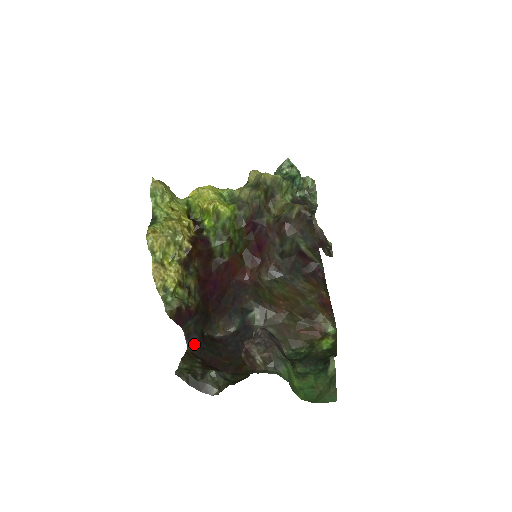
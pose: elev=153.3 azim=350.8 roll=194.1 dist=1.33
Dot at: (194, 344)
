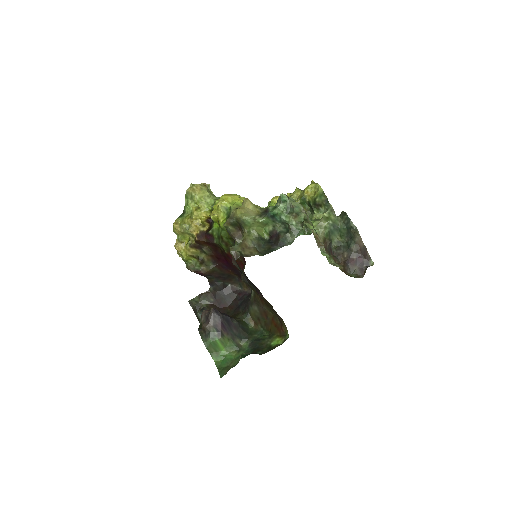
Dot at: (215, 289)
